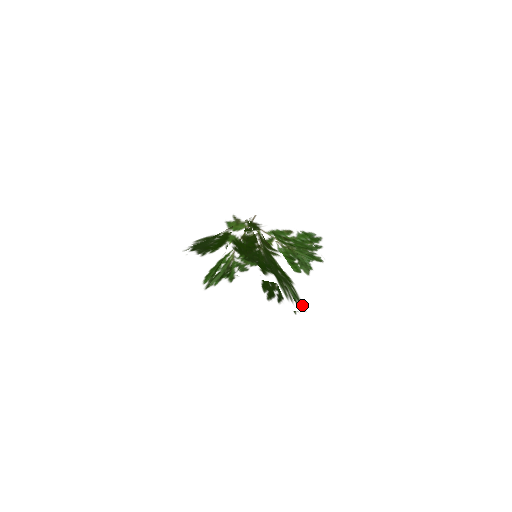
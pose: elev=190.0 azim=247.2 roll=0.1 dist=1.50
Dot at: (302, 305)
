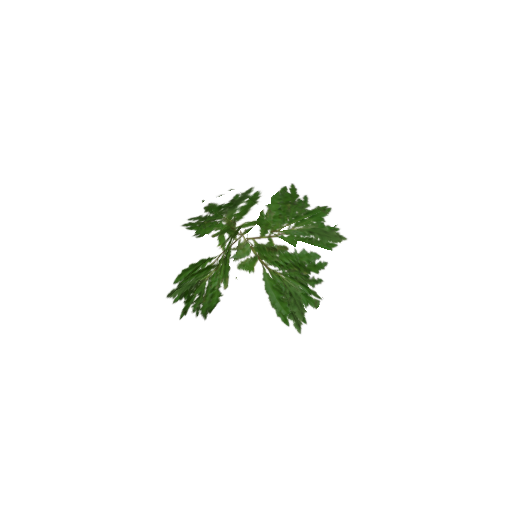
Dot at: (348, 267)
